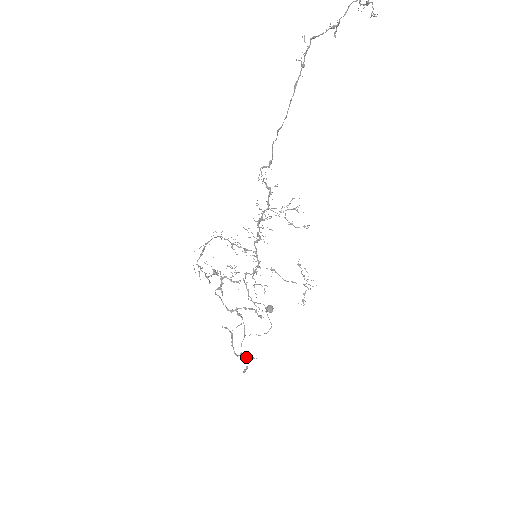
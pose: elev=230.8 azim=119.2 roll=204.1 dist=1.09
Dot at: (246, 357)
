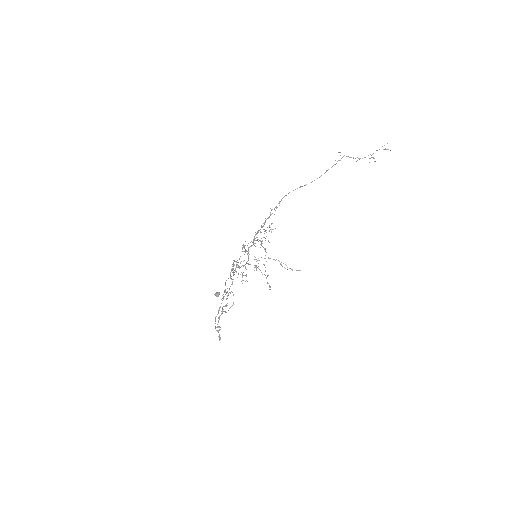
Dot at: (220, 329)
